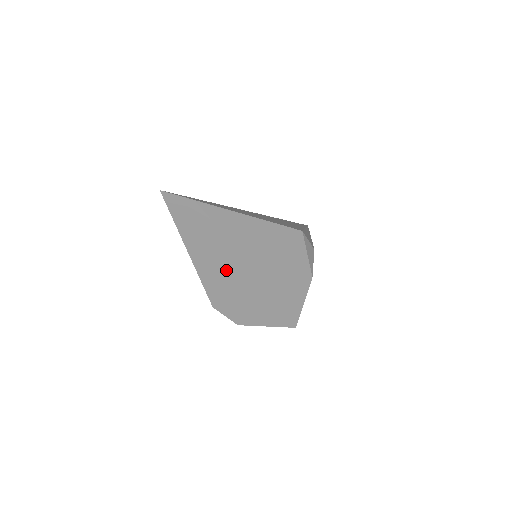
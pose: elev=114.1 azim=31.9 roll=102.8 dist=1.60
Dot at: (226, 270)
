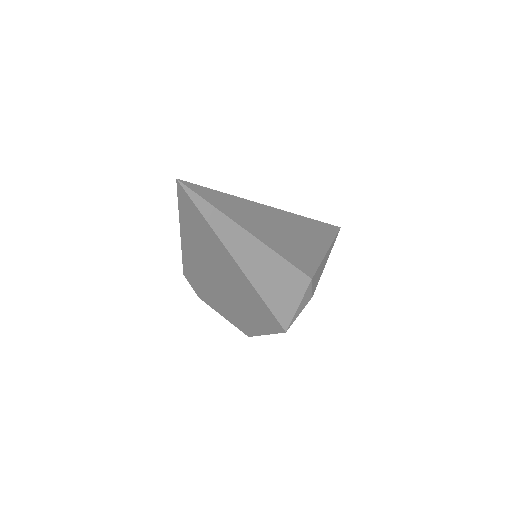
Dot at: (210, 269)
